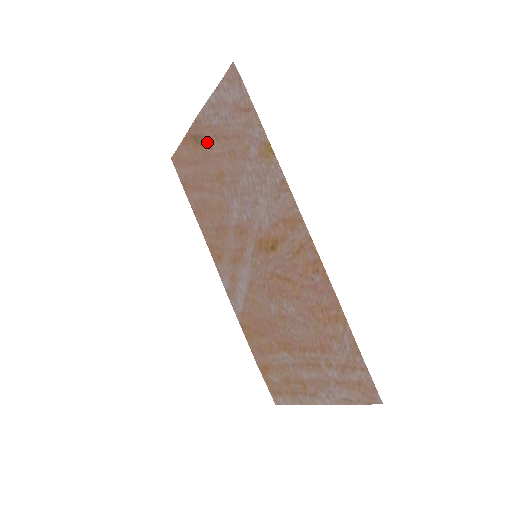
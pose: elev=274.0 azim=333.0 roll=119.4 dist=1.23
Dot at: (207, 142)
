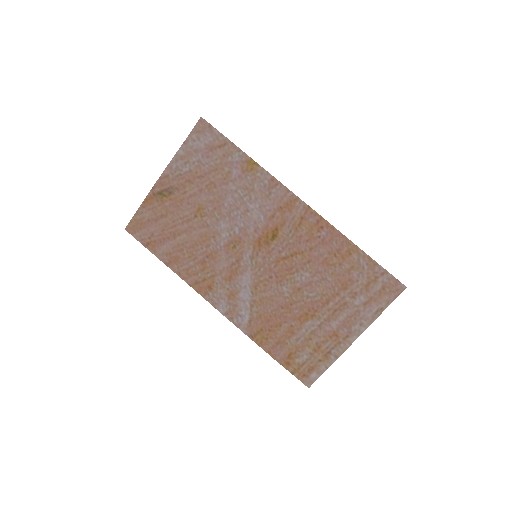
Dot at: (178, 190)
